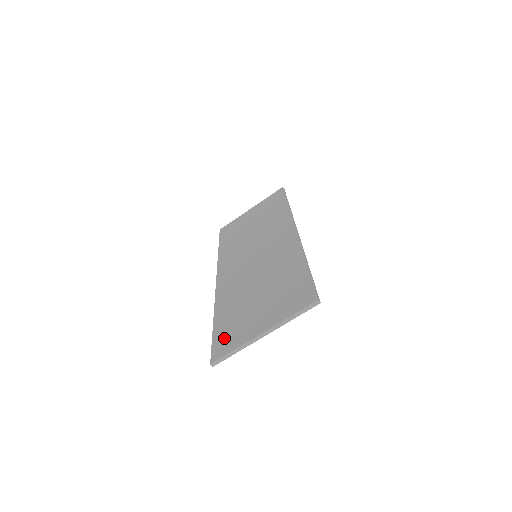
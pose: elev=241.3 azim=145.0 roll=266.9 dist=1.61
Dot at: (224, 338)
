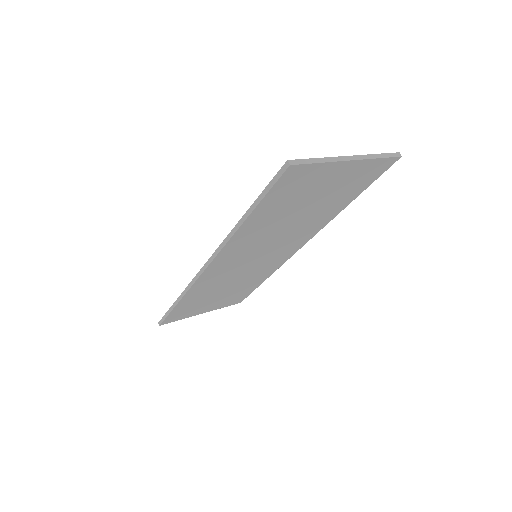
Dot at: occluded
